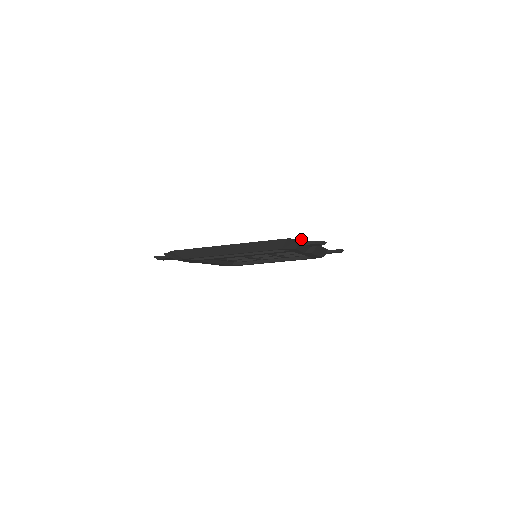
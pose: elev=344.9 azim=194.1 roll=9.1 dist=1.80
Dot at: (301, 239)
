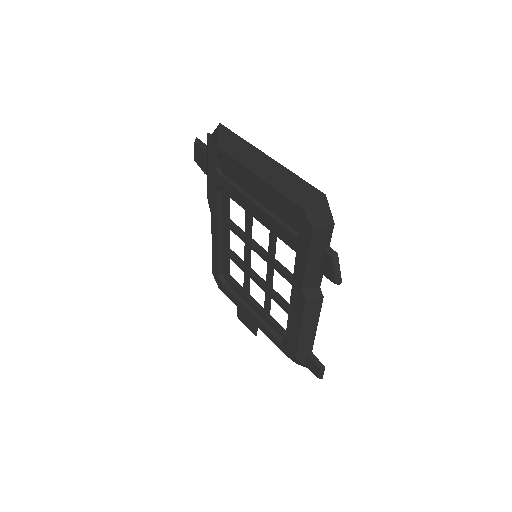
Dot at: (333, 221)
